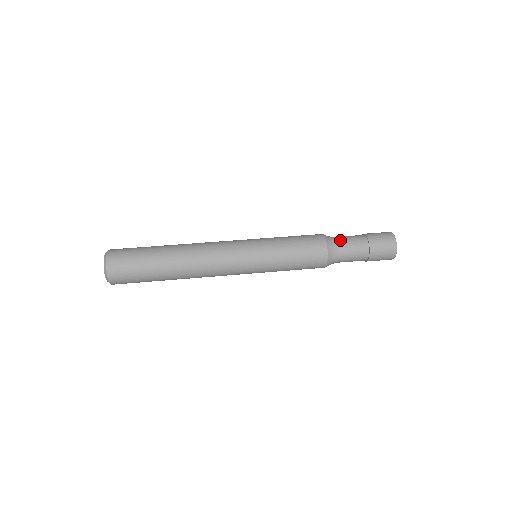
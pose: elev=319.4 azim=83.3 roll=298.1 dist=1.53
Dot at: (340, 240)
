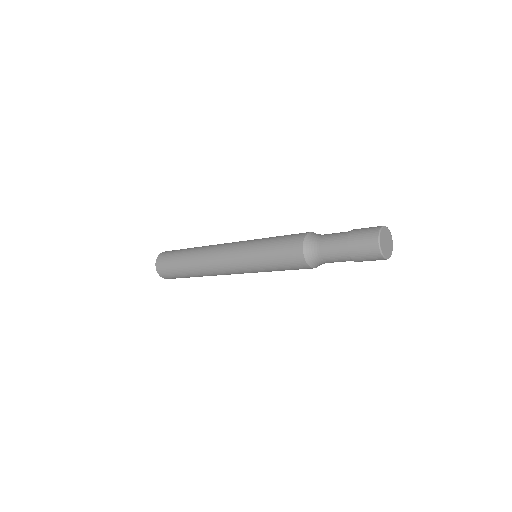
Dot at: occluded
